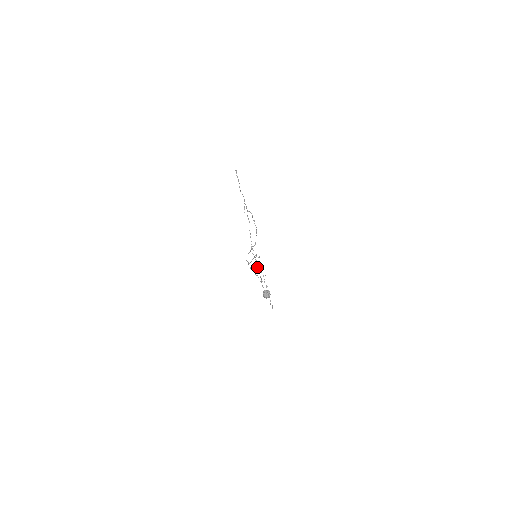
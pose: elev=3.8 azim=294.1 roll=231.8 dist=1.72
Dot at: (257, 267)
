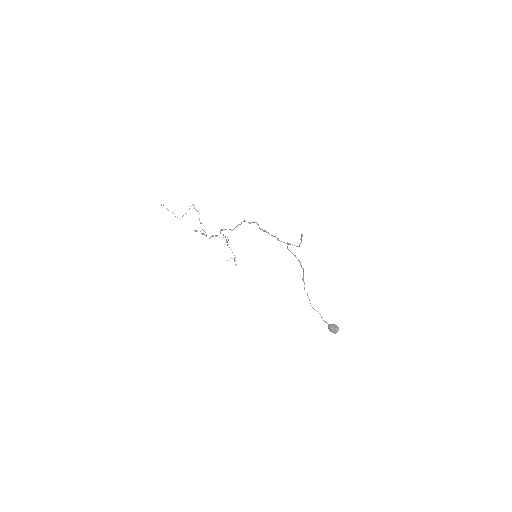
Dot at: (310, 303)
